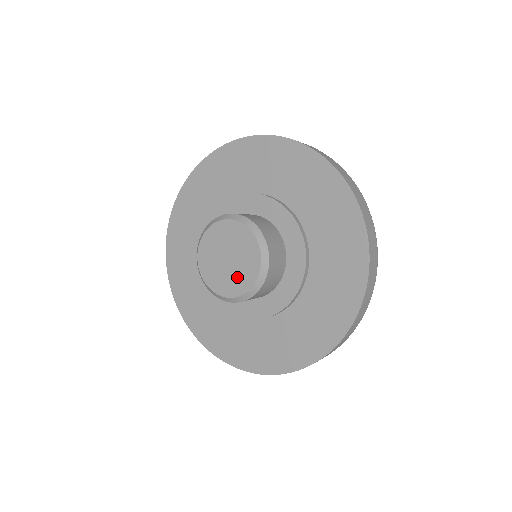
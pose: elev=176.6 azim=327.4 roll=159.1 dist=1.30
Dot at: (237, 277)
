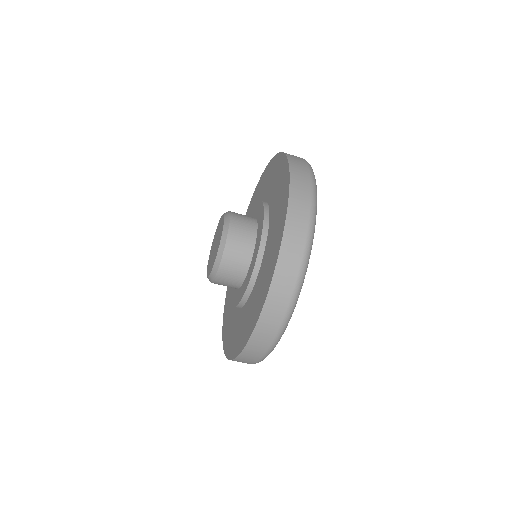
Dot at: (219, 234)
